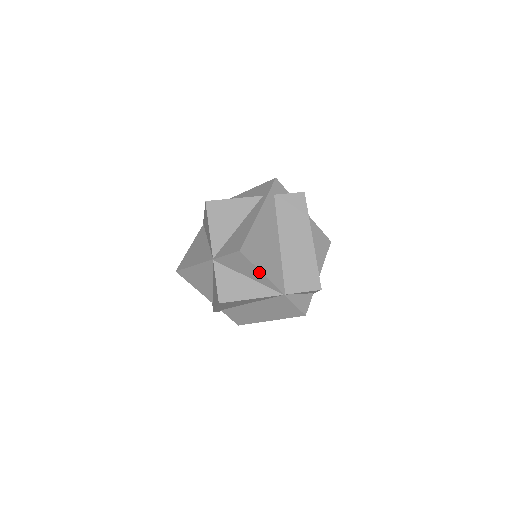
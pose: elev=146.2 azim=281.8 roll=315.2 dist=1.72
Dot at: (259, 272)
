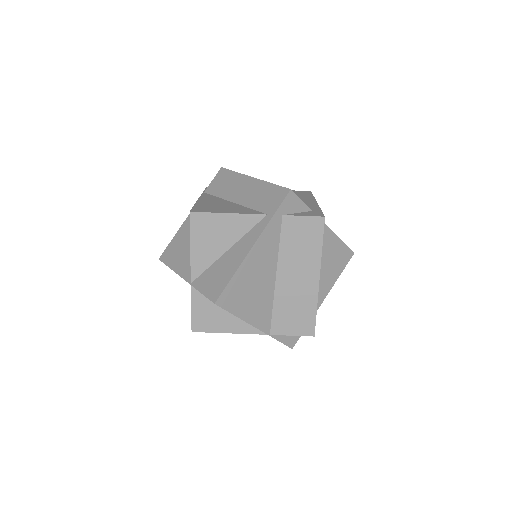
Dot at: occluded
